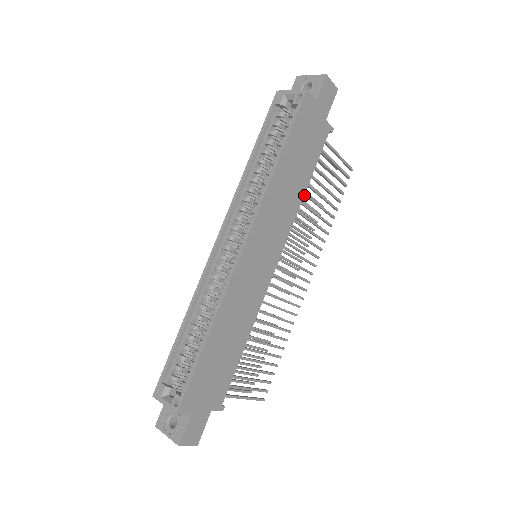
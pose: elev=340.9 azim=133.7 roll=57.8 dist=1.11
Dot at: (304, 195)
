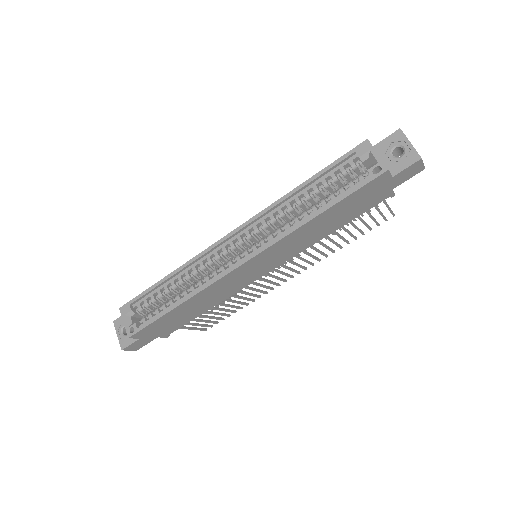
Dot at: occluded
